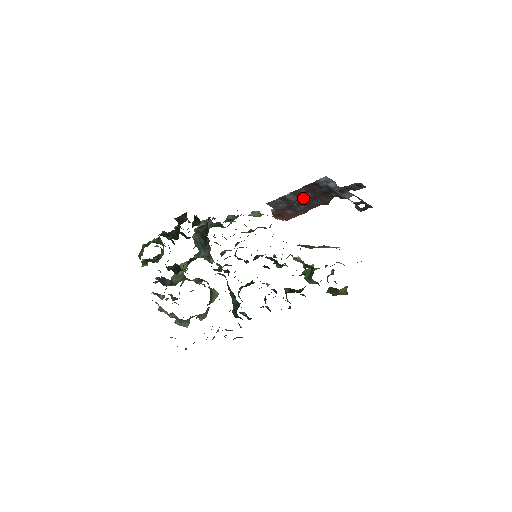
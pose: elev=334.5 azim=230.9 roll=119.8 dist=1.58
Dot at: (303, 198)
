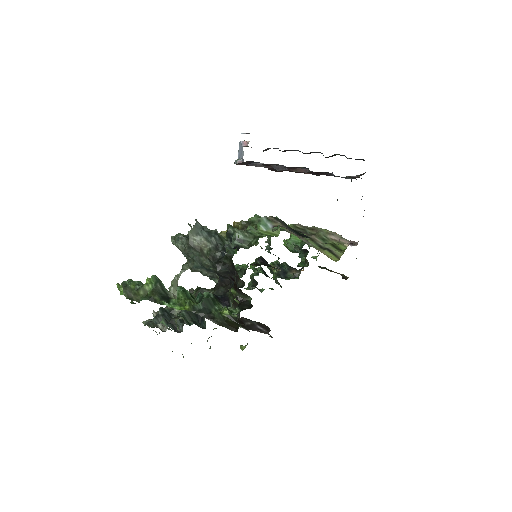
Dot at: (294, 170)
